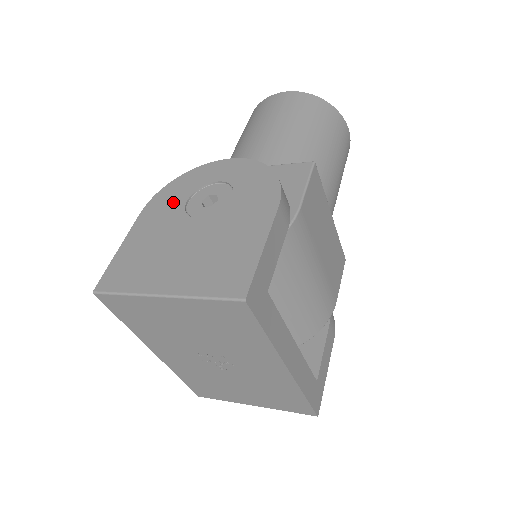
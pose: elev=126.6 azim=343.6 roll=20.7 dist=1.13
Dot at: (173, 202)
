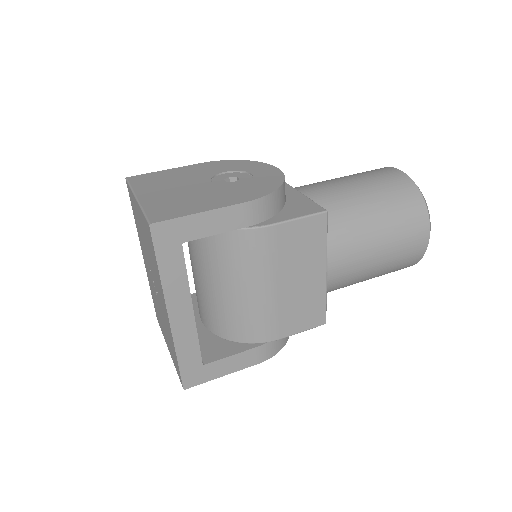
Dot at: (220, 168)
